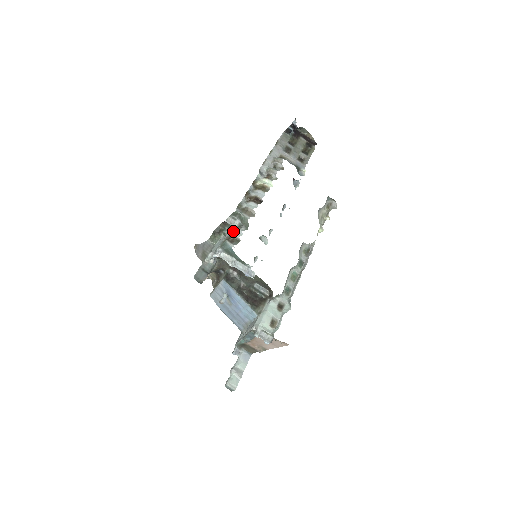
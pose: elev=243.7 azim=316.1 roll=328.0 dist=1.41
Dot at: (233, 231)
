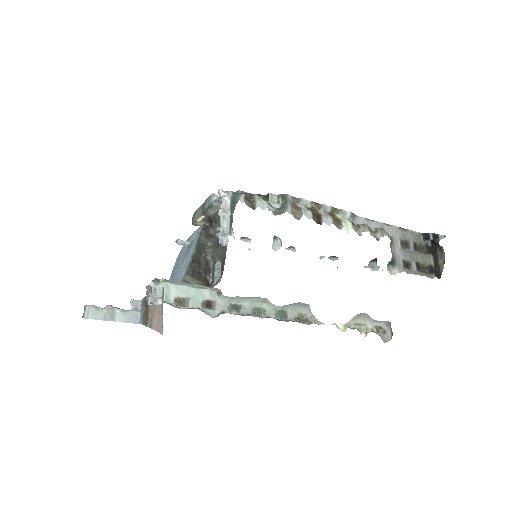
Dot at: (261, 199)
